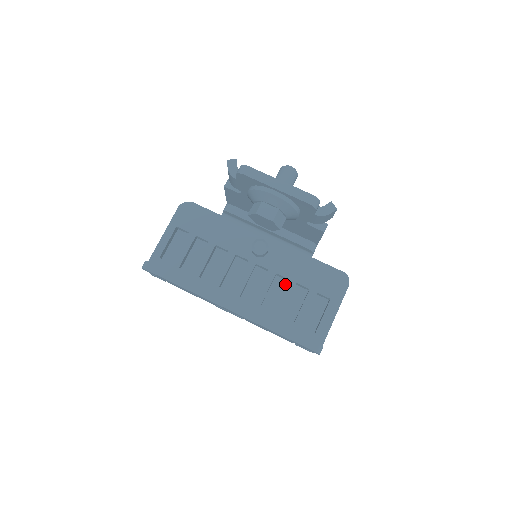
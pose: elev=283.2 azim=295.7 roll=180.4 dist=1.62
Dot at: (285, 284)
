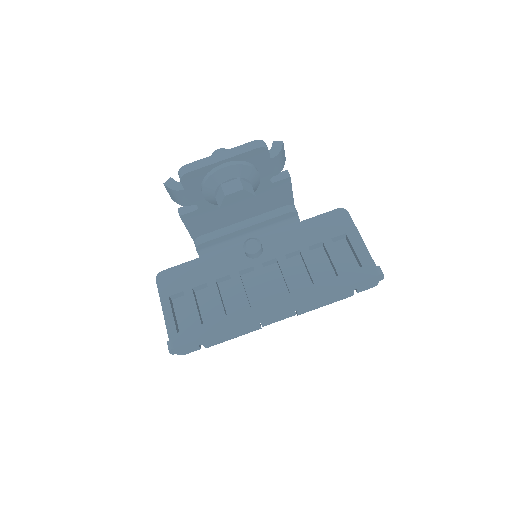
Dot at: (300, 260)
